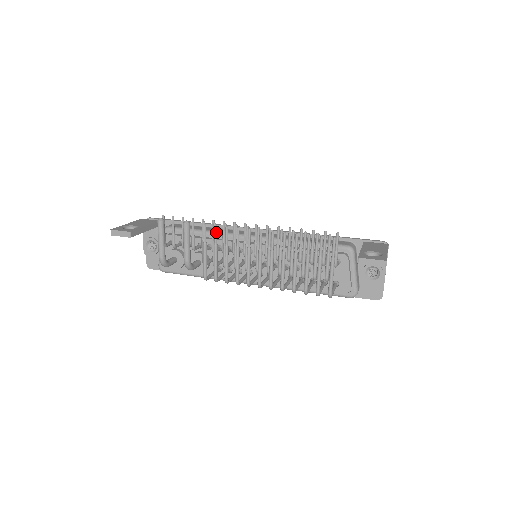
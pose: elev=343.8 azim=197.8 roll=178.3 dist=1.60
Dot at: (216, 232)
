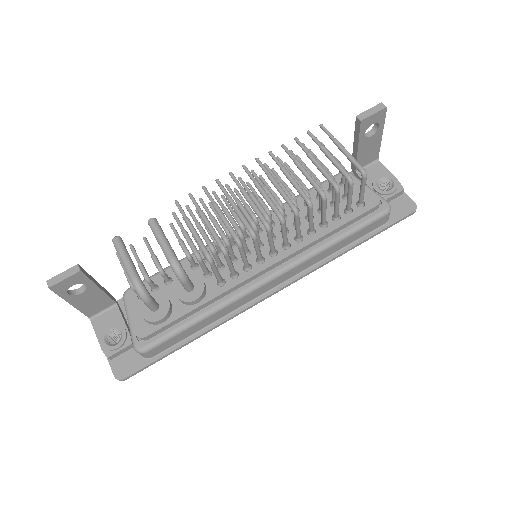
Dot at: (194, 199)
